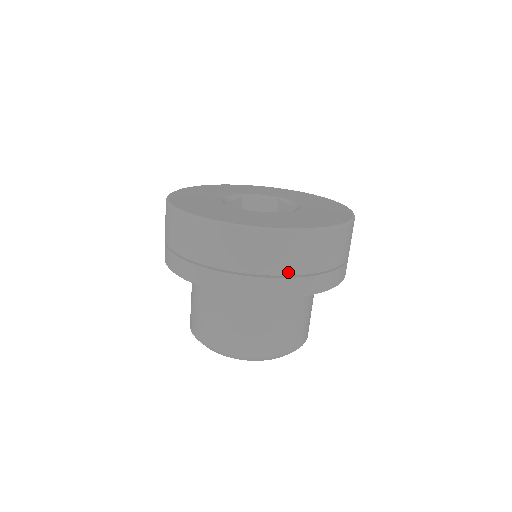
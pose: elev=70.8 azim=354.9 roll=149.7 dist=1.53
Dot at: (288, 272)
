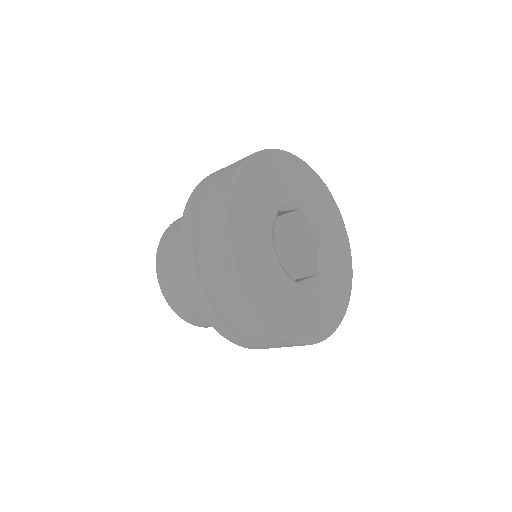
Dot at: occluded
